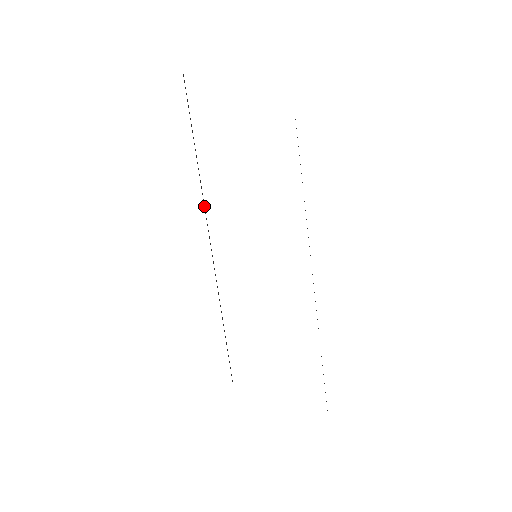
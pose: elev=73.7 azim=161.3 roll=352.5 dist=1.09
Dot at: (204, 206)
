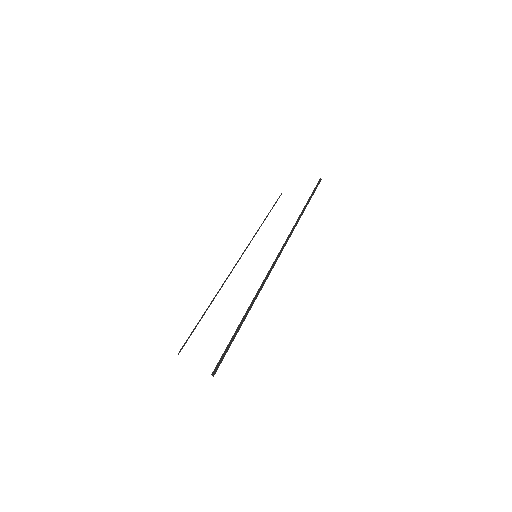
Dot at: (250, 242)
